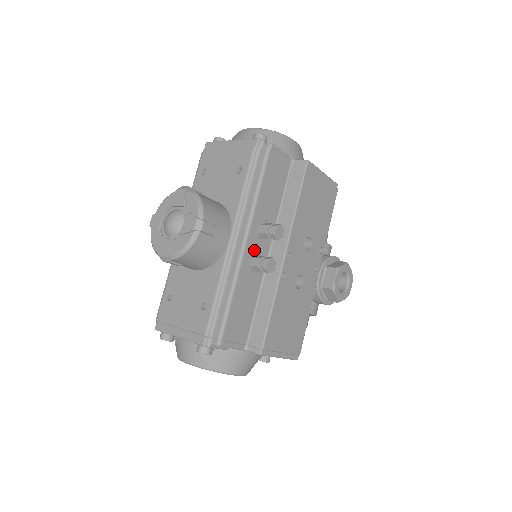
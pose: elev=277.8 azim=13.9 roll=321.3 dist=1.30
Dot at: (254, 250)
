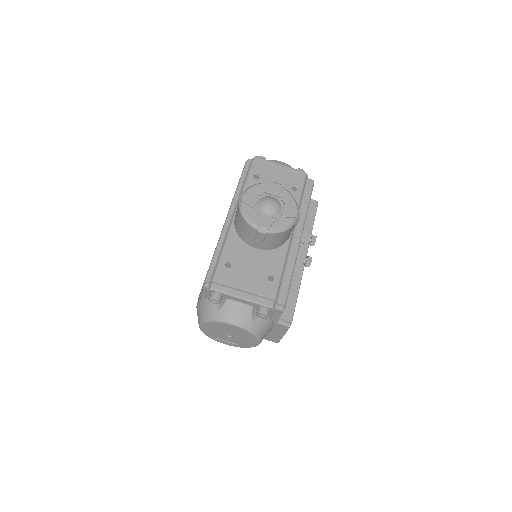
Dot at: occluded
